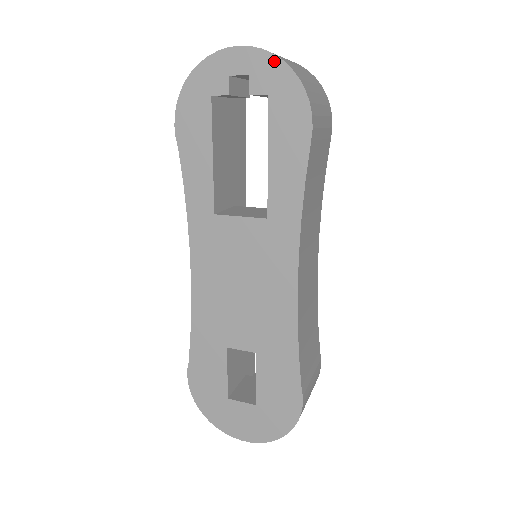
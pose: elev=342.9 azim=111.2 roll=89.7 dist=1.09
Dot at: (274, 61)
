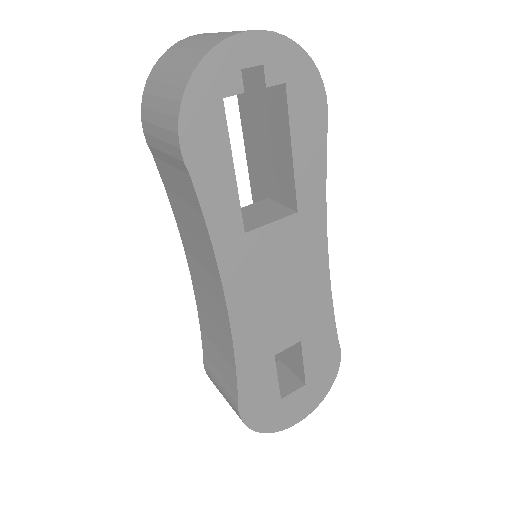
Dot at: (287, 44)
